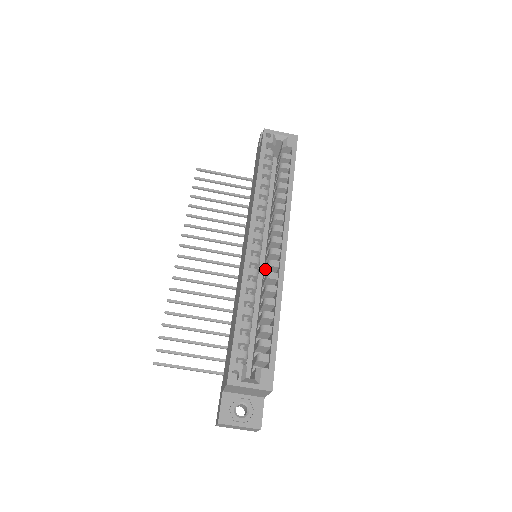
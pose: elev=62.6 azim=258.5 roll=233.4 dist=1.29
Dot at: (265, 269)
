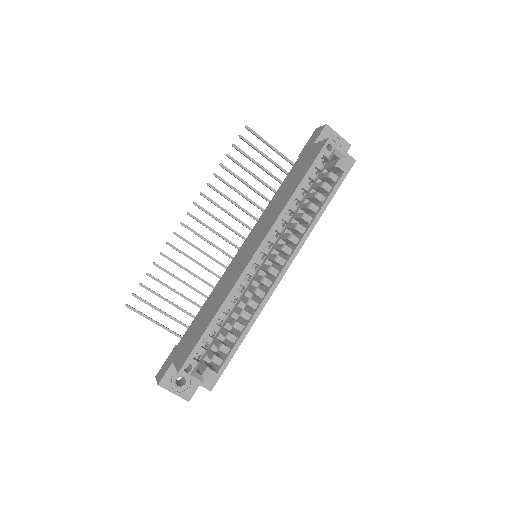
Dot at: (257, 278)
